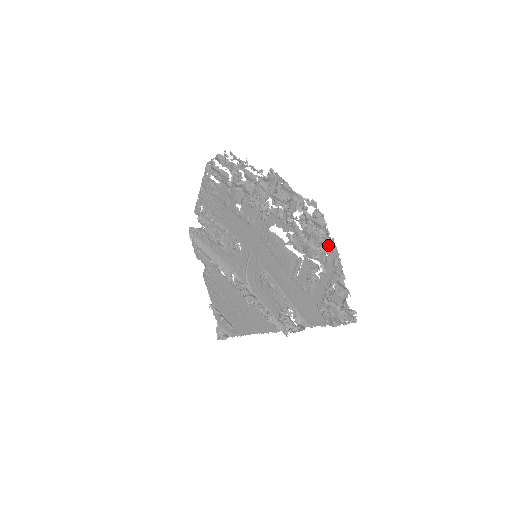
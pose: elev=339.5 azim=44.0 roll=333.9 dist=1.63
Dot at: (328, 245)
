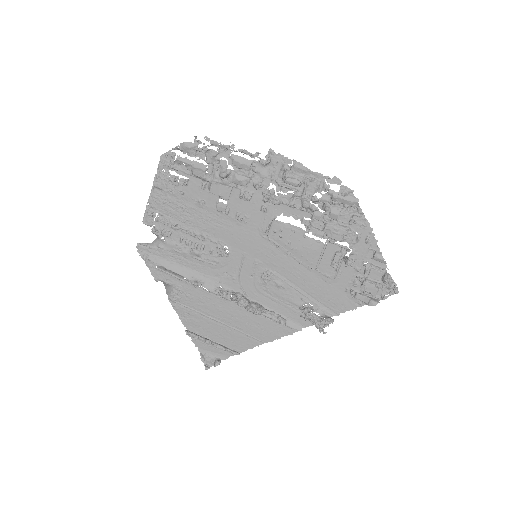
Dot at: (358, 222)
